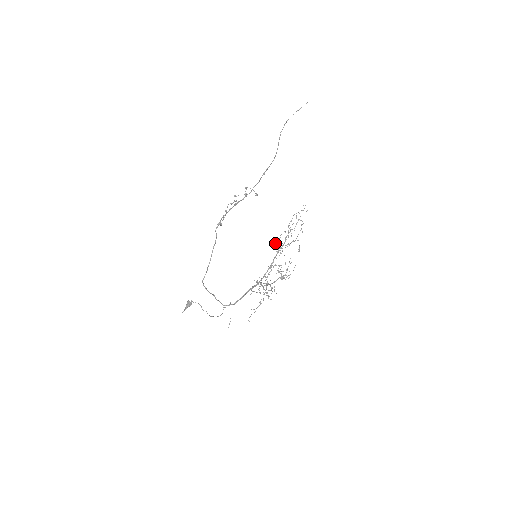
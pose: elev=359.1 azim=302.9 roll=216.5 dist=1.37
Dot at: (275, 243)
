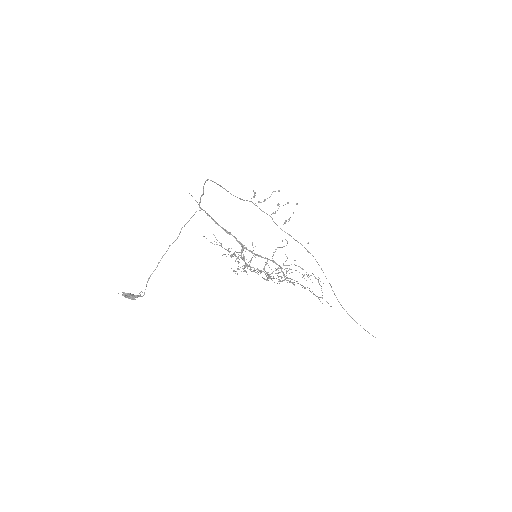
Dot at: occluded
